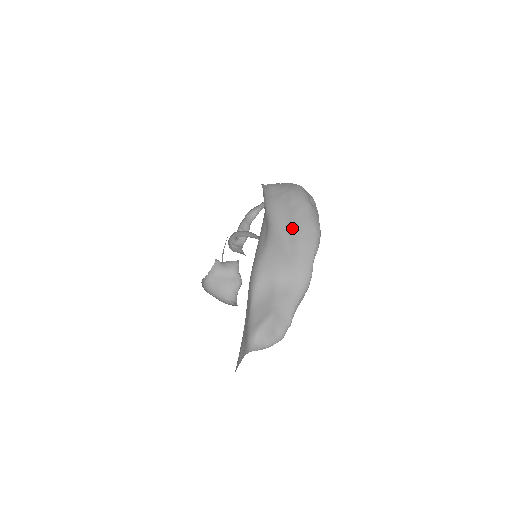
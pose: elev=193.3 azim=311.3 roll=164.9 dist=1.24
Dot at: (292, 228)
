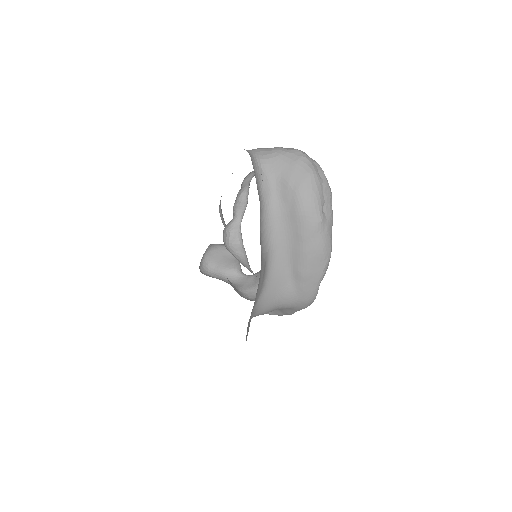
Dot at: (296, 255)
